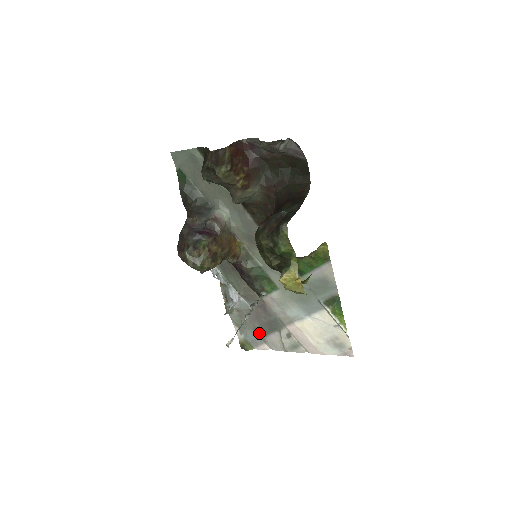
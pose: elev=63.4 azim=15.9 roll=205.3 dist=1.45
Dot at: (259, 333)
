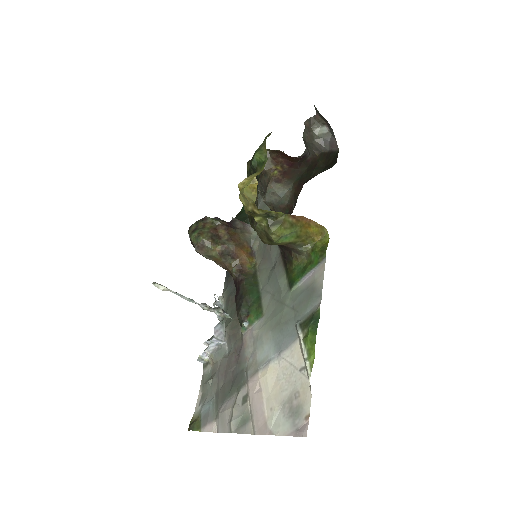
Dot at: (217, 400)
